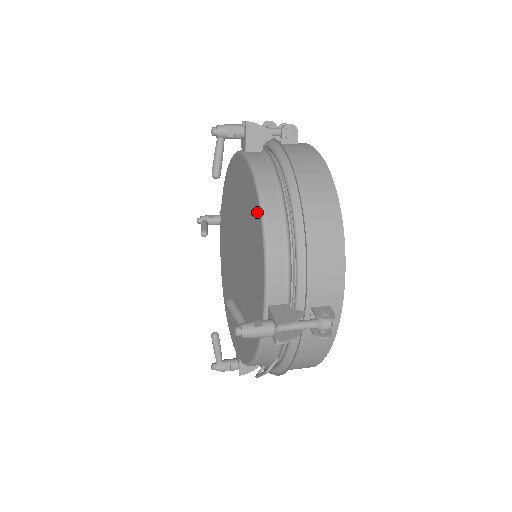
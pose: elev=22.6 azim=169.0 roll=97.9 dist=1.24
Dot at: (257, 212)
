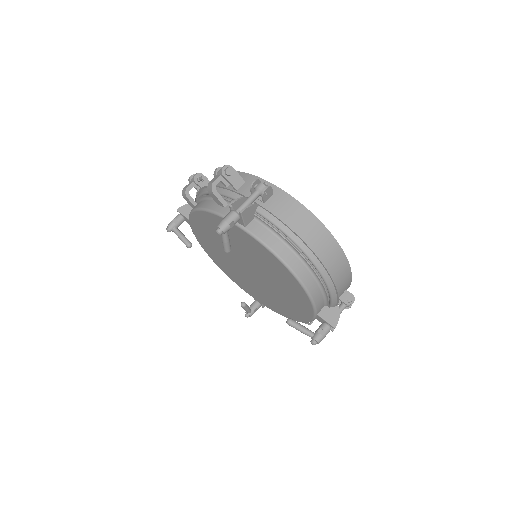
Dot at: (292, 278)
